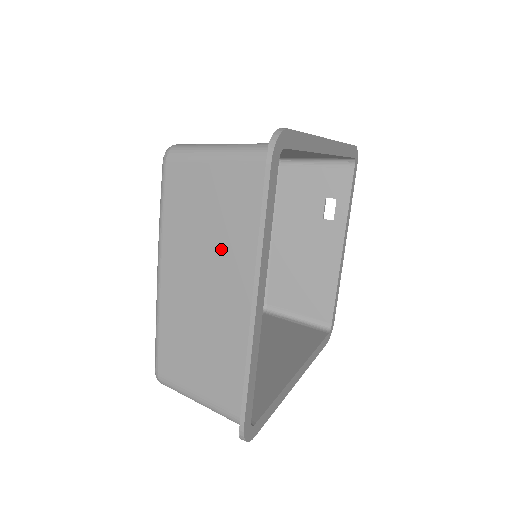
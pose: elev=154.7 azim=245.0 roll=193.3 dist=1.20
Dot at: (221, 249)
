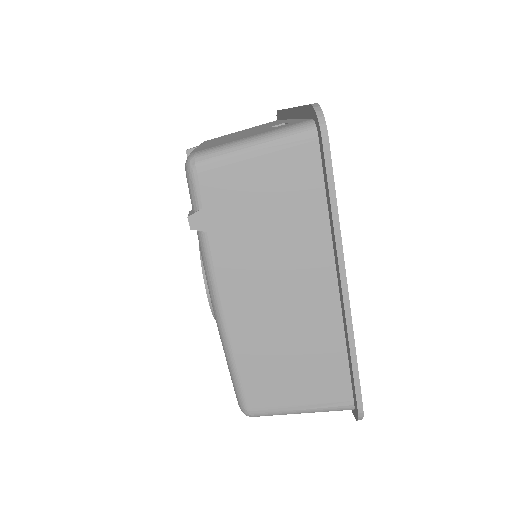
Dot at: occluded
